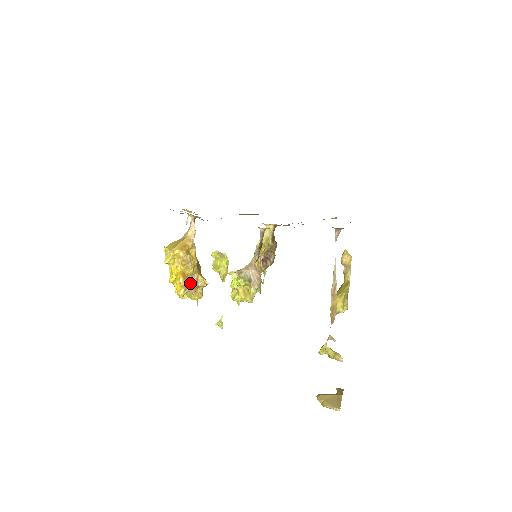
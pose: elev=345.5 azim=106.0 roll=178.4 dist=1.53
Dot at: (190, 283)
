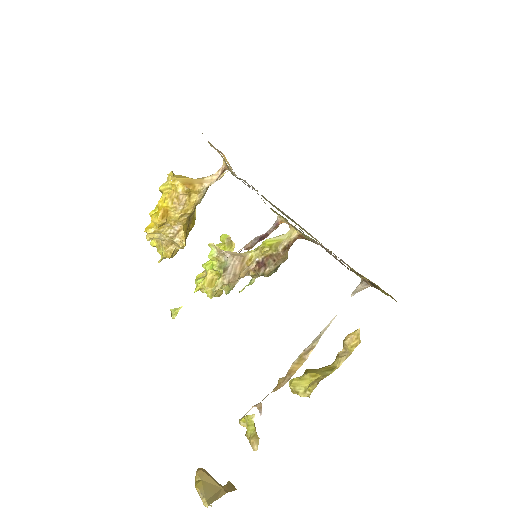
Dot at: (167, 230)
